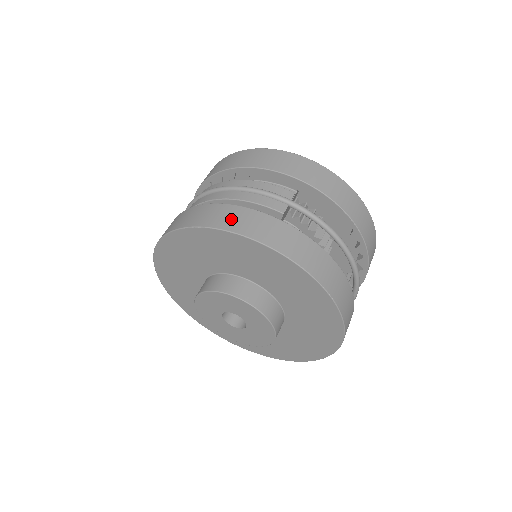
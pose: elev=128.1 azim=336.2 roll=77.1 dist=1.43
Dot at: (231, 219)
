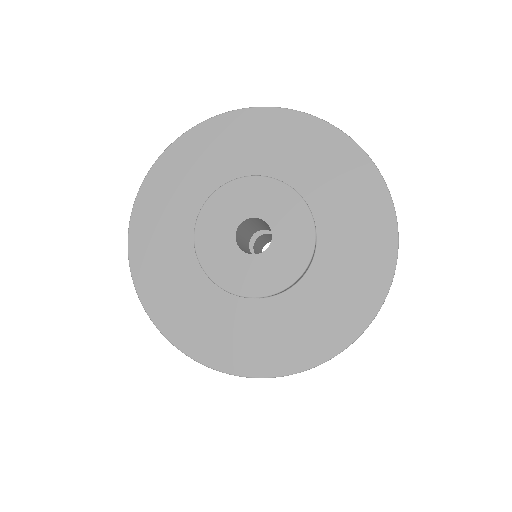
Dot at: occluded
